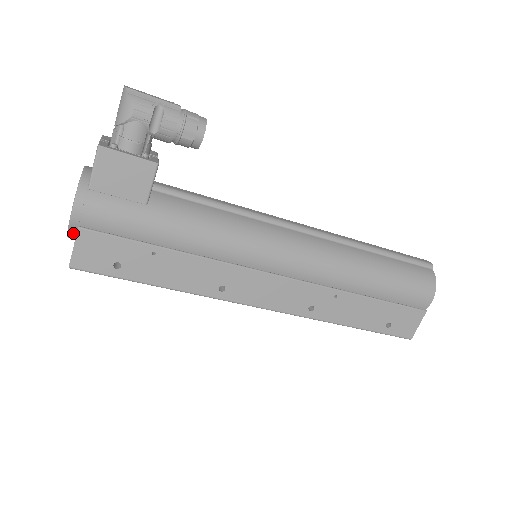
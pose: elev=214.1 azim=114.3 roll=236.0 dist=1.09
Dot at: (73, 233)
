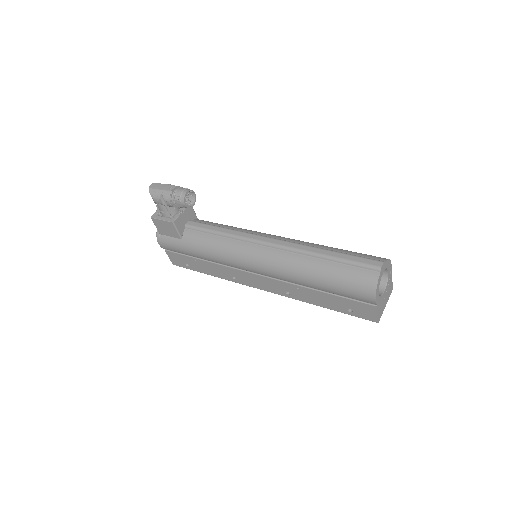
Dot at: occluded
